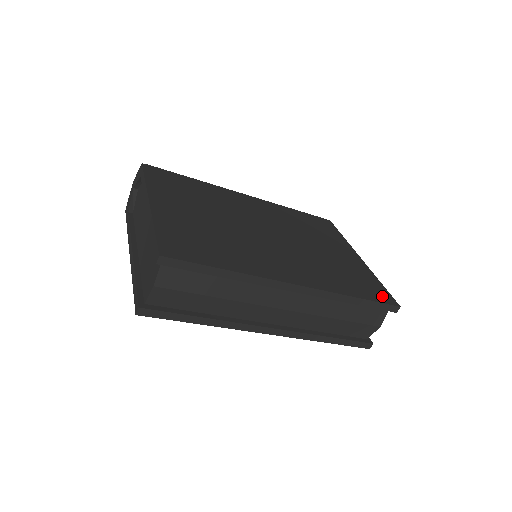
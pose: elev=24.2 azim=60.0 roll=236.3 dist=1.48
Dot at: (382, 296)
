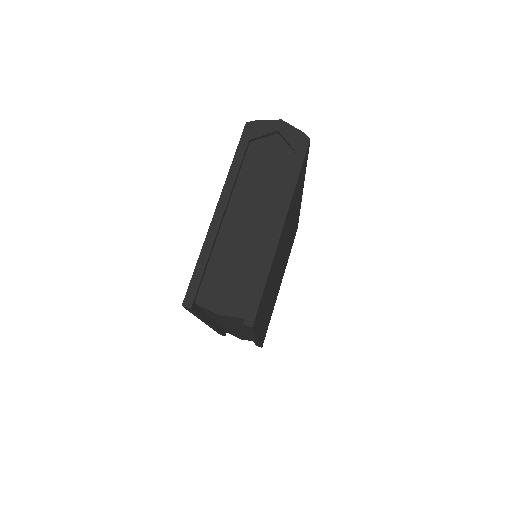
Dot at: occluded
